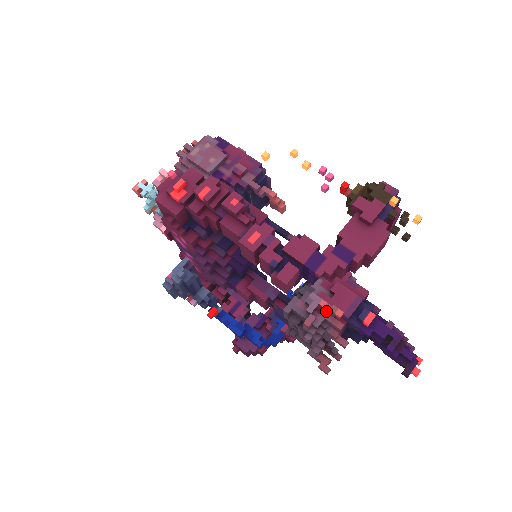
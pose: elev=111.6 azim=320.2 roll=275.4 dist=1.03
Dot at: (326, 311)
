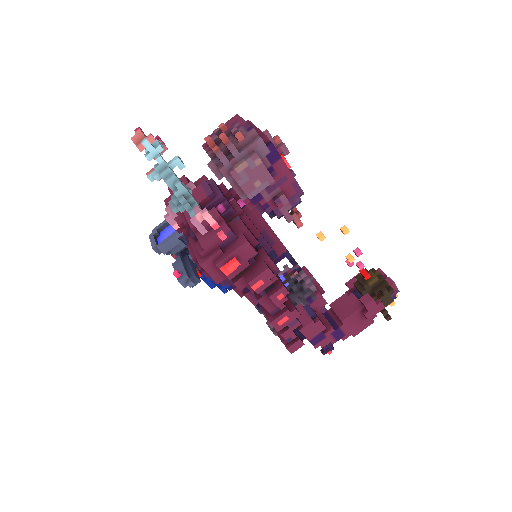
Dot at: occluded
